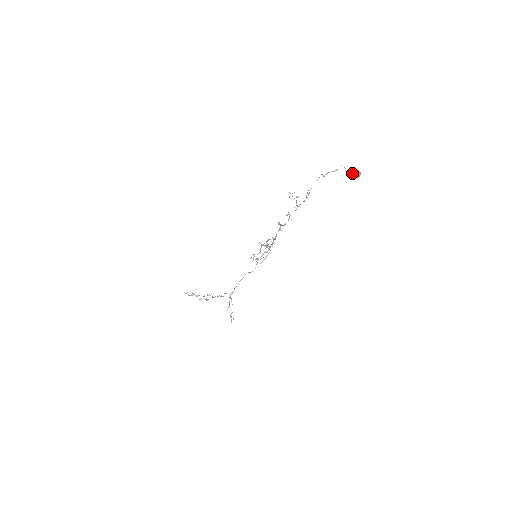
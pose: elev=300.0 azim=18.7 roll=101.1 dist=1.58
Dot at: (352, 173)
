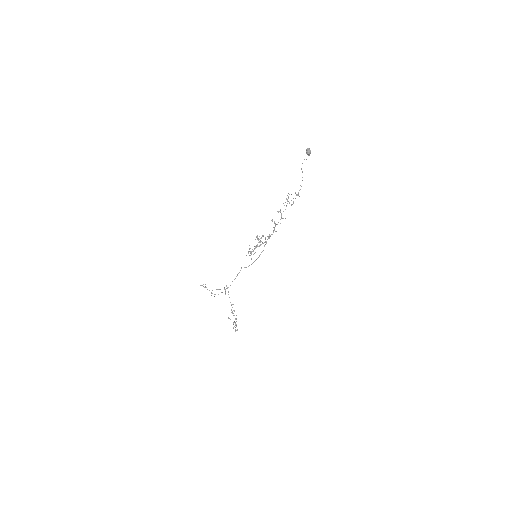
Dot at: occluded
